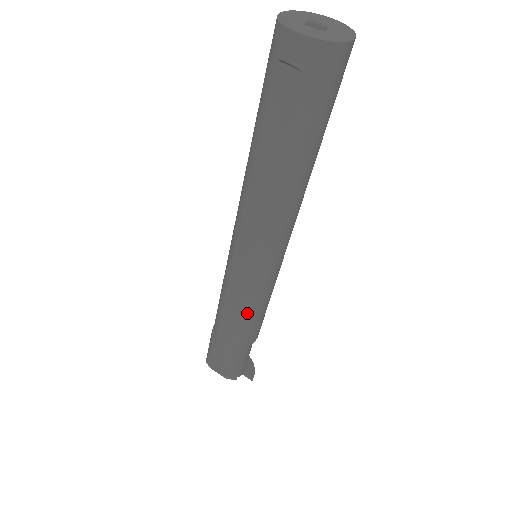
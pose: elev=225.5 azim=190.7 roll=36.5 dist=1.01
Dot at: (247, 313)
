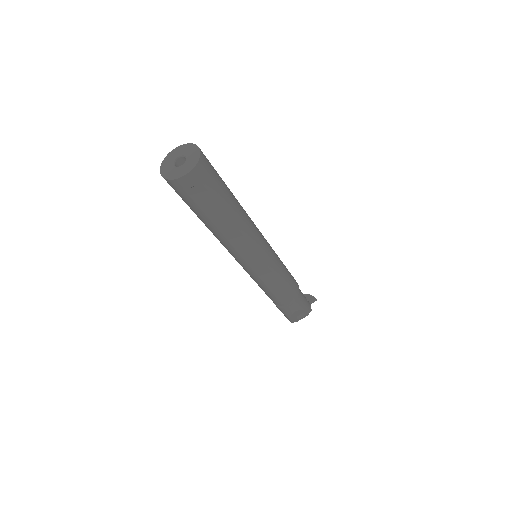
Dot at: (284, 279)
